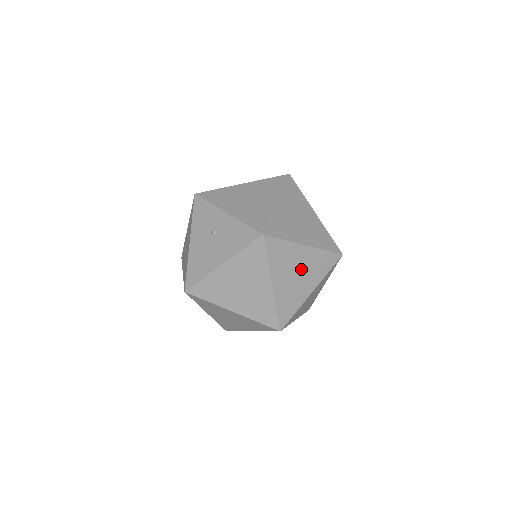
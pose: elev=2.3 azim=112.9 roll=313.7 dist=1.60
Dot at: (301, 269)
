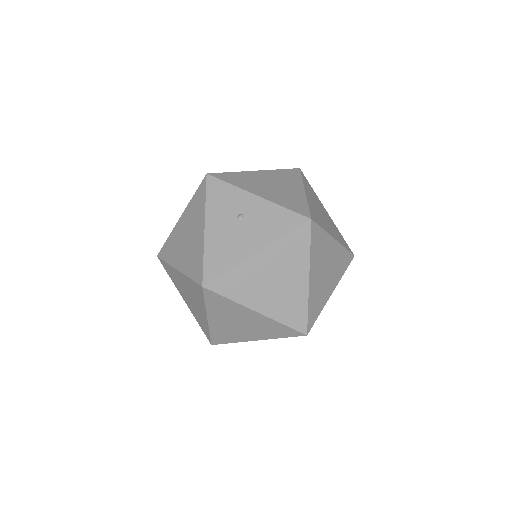
Dot at: (329, 265)
